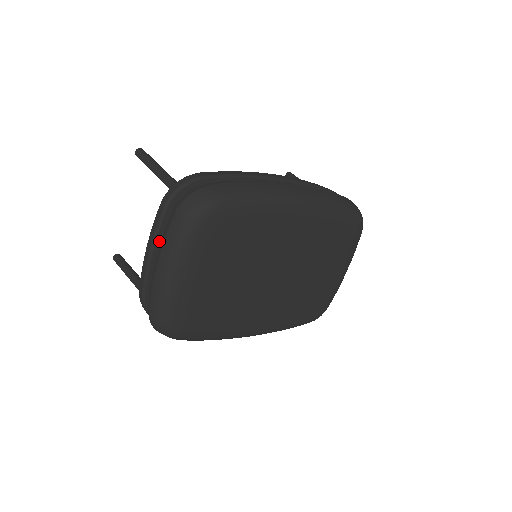
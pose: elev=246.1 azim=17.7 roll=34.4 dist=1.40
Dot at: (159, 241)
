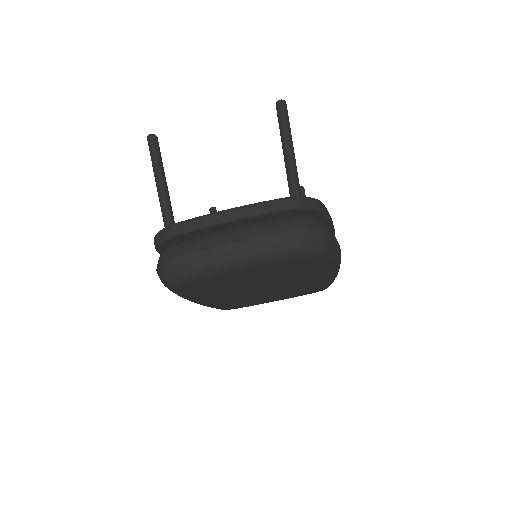
Dot at: (247, 219)
